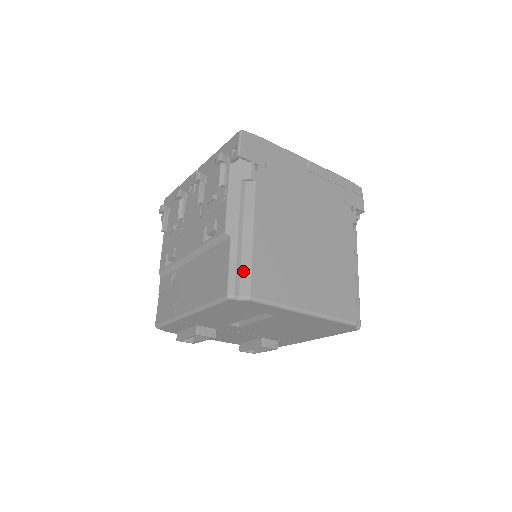
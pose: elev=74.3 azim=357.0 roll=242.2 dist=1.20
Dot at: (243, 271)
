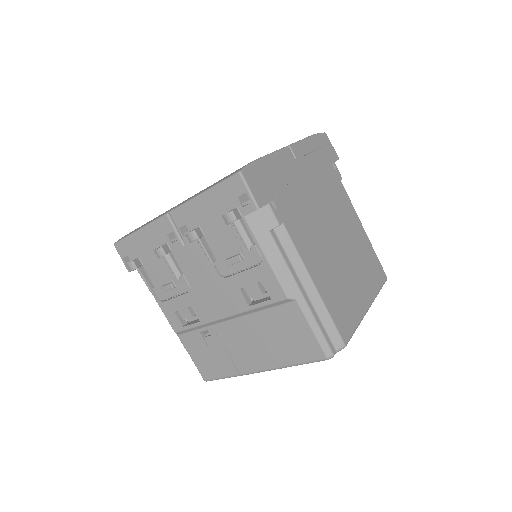
Dot at: (326, 326)
